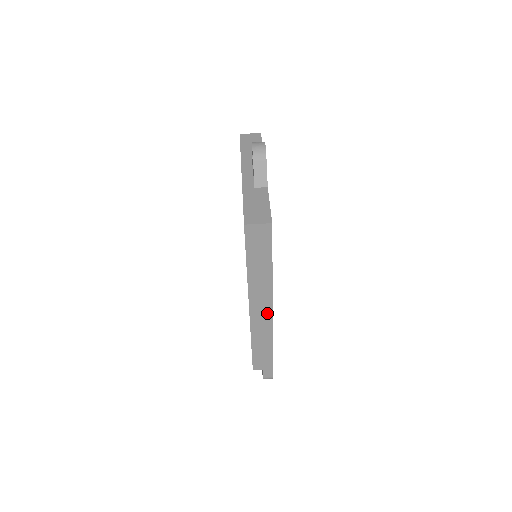
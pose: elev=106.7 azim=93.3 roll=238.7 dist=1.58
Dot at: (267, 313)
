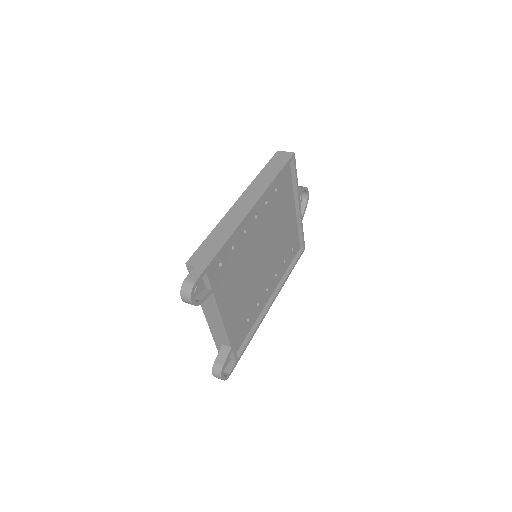
Dot at: (248, 207)
